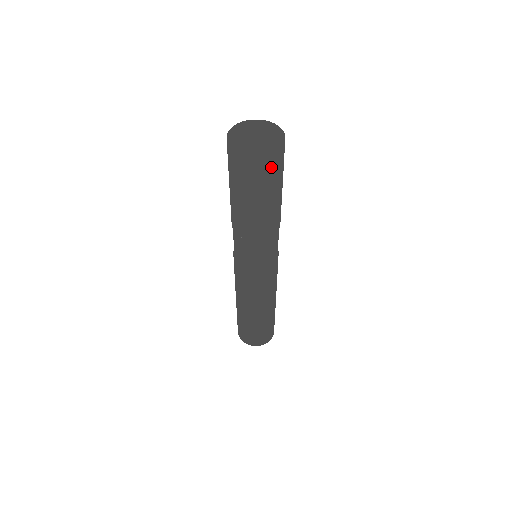
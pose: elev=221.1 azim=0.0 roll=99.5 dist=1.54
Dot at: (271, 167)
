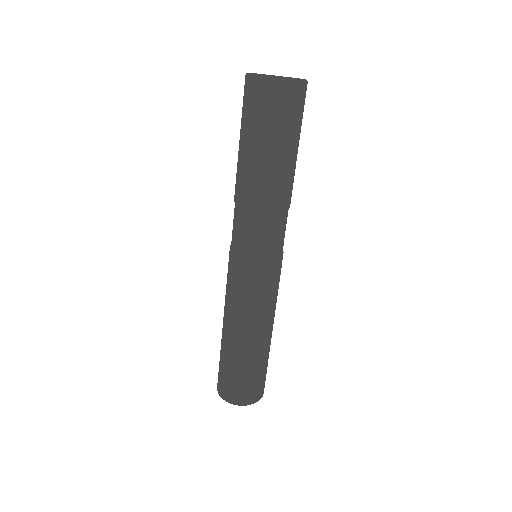
Dot at: (281, 102)
